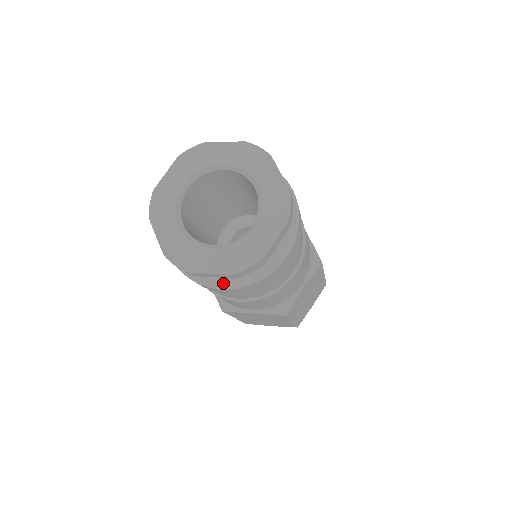
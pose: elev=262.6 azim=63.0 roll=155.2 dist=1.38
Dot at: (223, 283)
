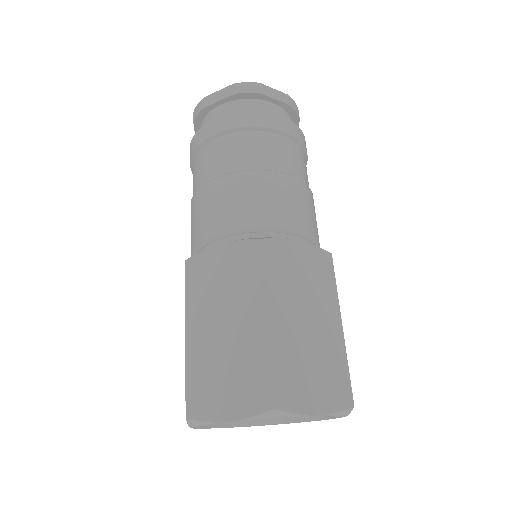
Dot at: occluded
